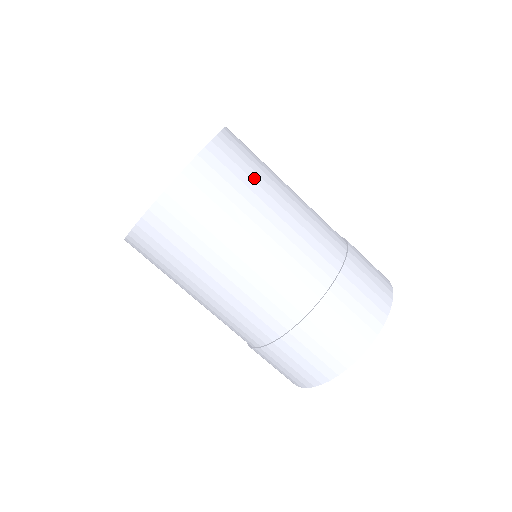
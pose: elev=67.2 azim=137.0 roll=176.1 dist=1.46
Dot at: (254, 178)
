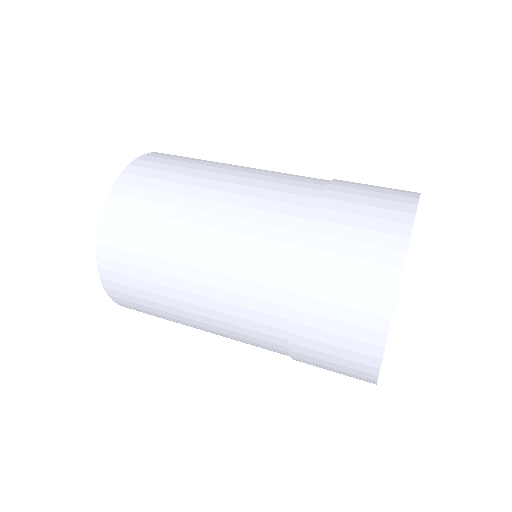
Dot at: (149, 253)
